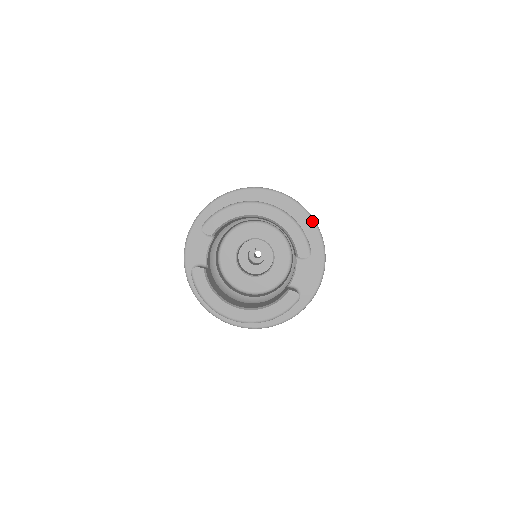
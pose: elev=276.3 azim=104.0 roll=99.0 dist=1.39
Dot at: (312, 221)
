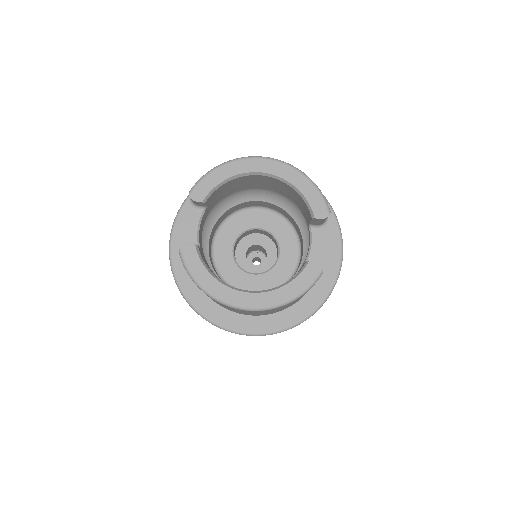
Dot at: occluded
